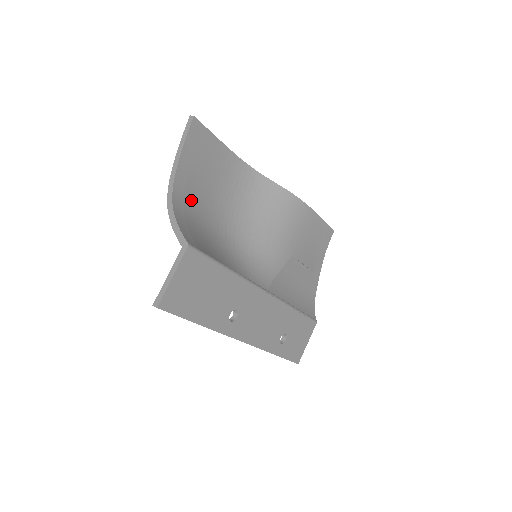
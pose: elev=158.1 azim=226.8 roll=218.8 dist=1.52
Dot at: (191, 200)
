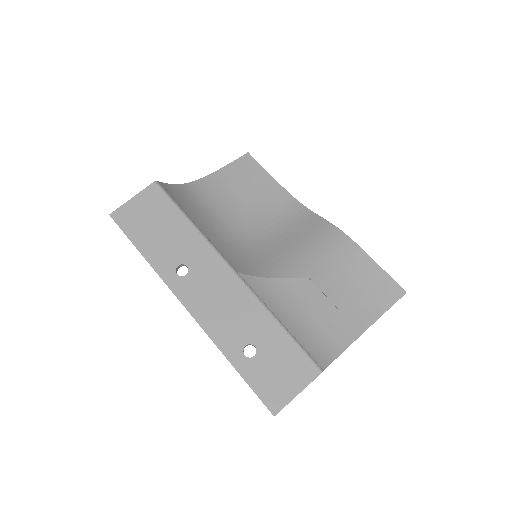
Dot at: (212, 196)
